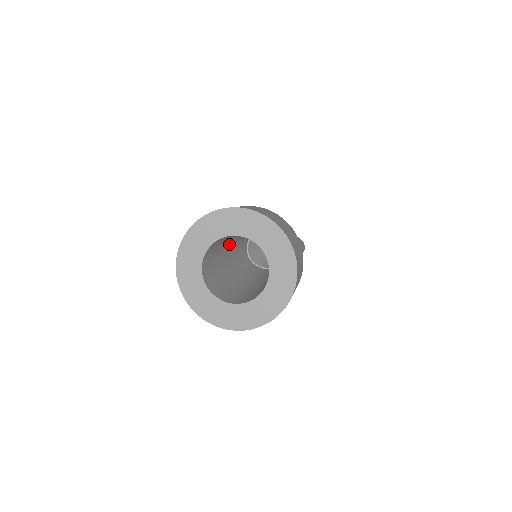
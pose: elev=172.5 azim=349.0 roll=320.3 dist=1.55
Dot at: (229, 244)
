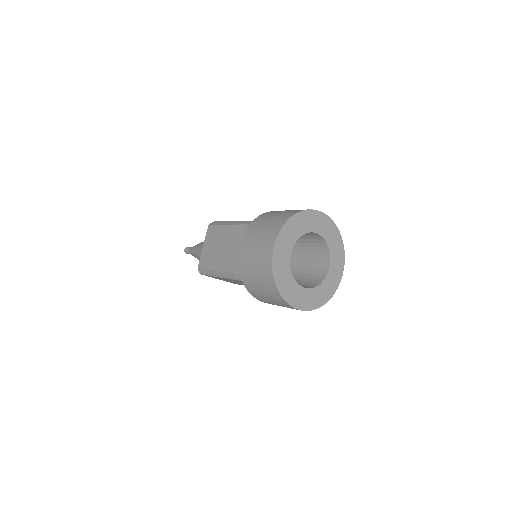
Dot at: occluded
